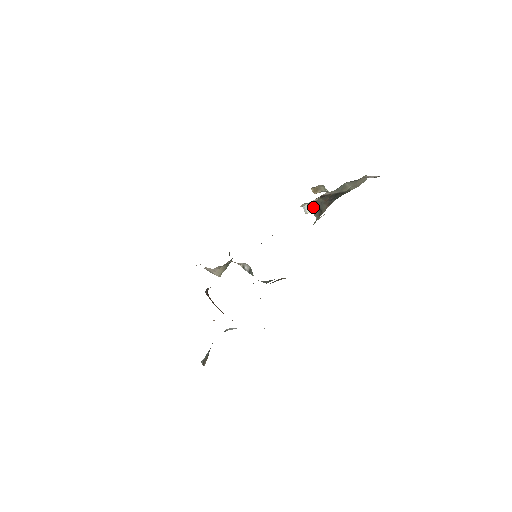
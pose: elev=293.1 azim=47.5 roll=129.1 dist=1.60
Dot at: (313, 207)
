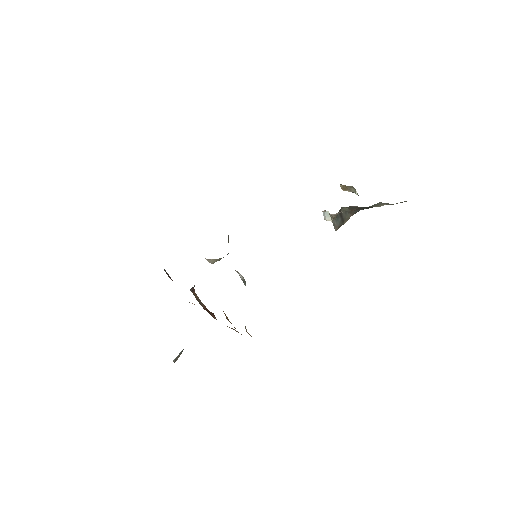
Dot at: (334, 218)
